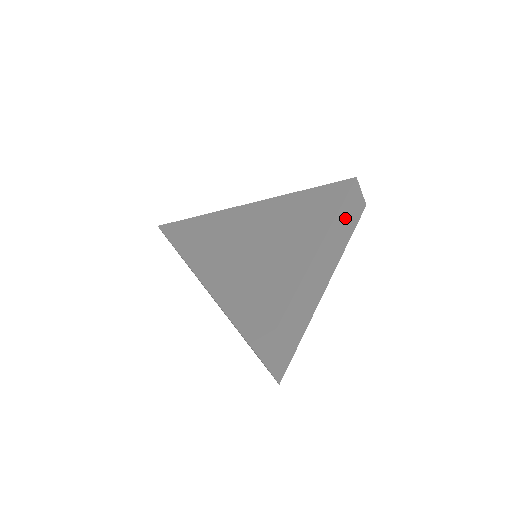
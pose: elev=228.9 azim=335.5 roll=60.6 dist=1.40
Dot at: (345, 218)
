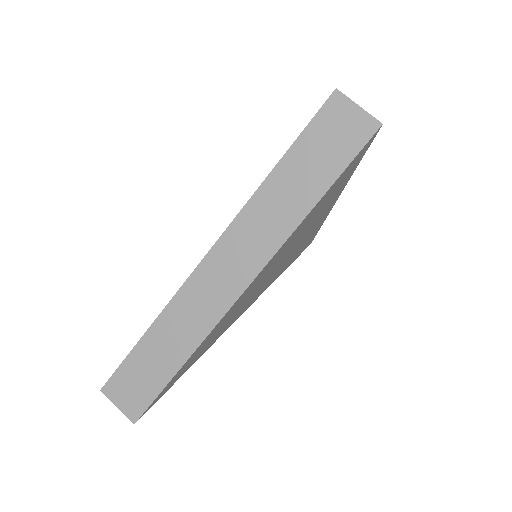
Dot at: occluded
